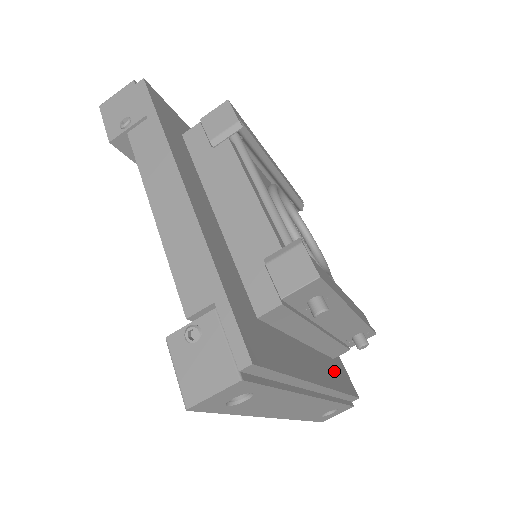
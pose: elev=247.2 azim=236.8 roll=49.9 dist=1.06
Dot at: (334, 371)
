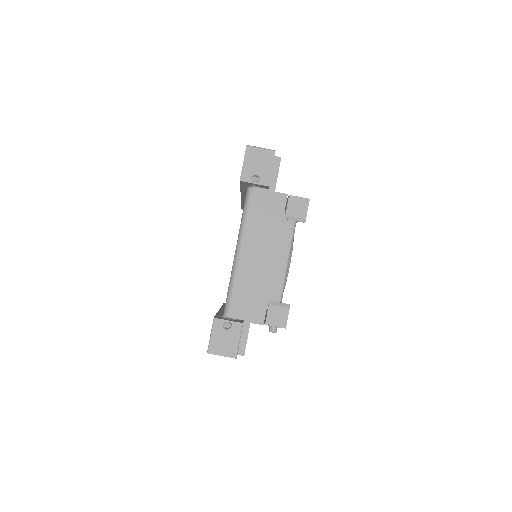
Dot at: occluded
